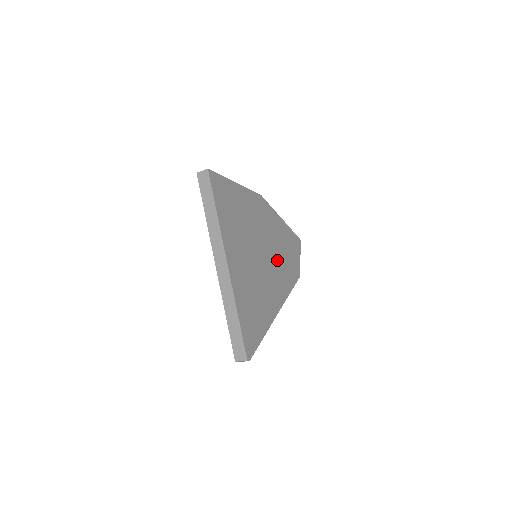
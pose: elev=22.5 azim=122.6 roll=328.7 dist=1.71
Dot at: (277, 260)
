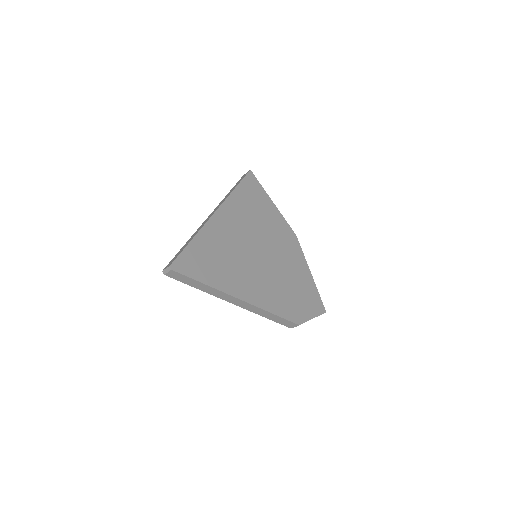
Dot at: (277, 279)
